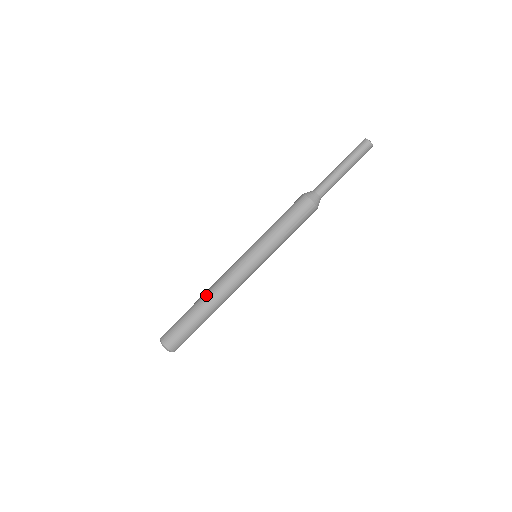
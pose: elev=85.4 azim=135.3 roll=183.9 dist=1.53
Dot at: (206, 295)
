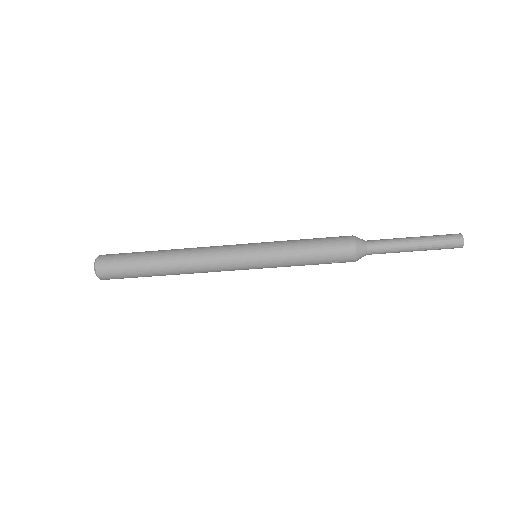
Dot at: (176, 263)
